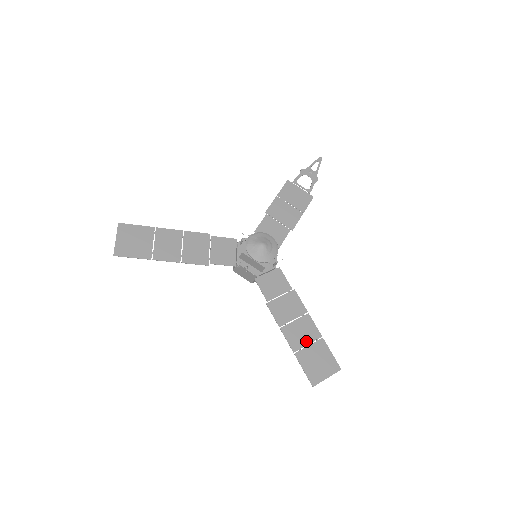
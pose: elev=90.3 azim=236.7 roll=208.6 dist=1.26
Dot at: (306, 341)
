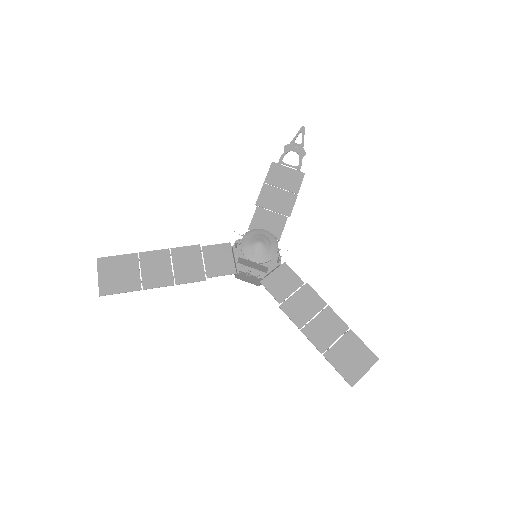
Dot at: (333, 337)
